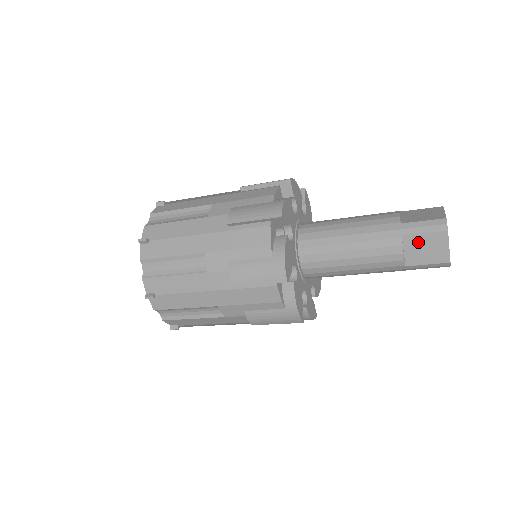
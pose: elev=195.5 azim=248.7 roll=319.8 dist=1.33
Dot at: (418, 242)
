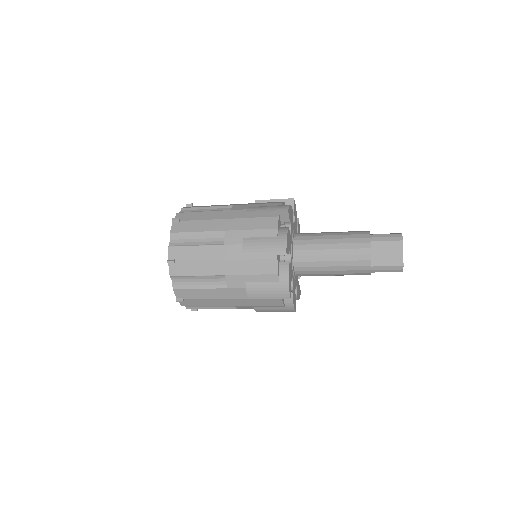
Dot at: (382, 248)
